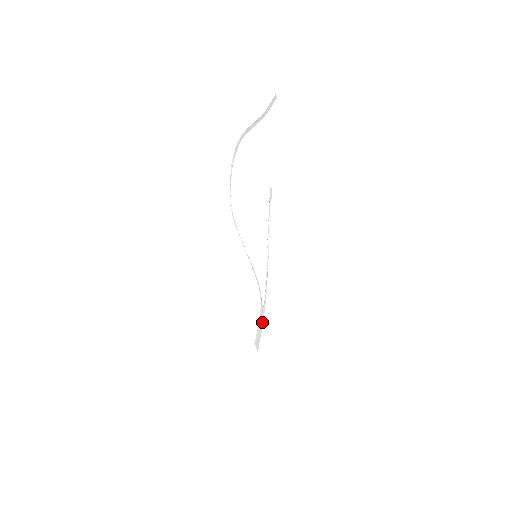
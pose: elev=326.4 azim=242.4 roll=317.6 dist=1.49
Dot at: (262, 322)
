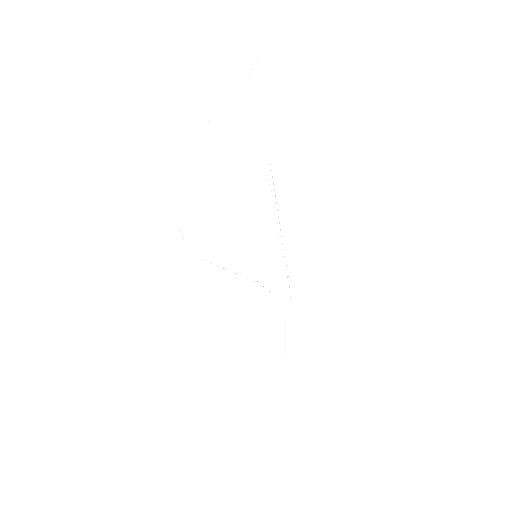
Dot at: (293, 347)
